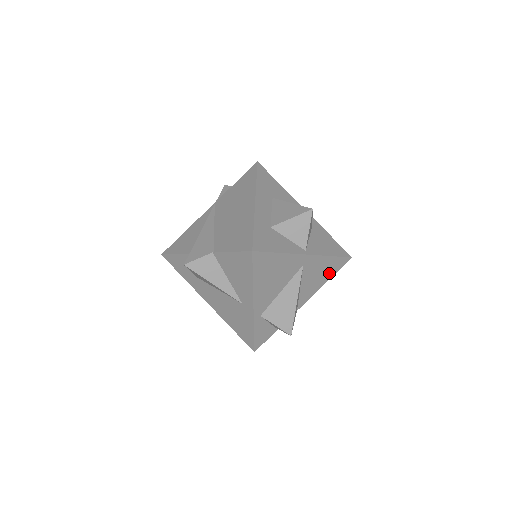
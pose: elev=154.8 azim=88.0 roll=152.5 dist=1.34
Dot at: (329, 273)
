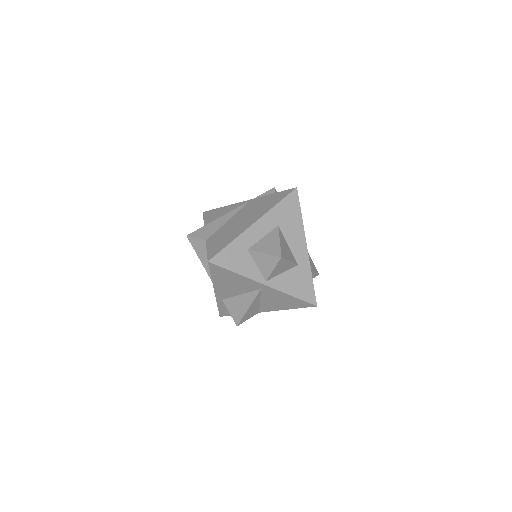
Dot at: (292, 305)
